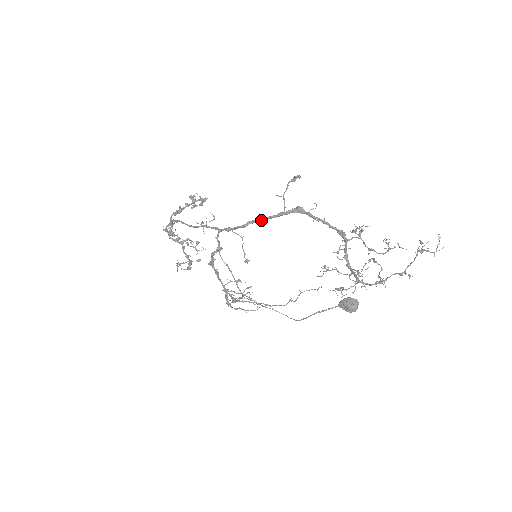
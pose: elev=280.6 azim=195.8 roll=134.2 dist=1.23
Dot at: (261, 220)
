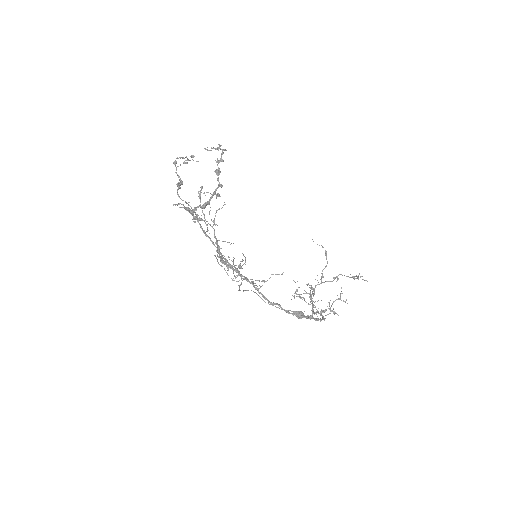
Dot at: (285, 310)
